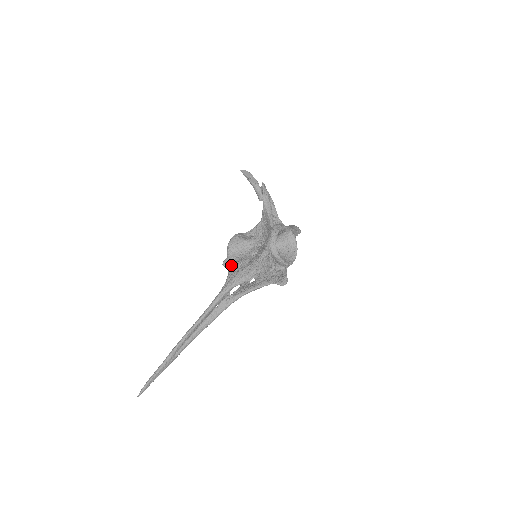
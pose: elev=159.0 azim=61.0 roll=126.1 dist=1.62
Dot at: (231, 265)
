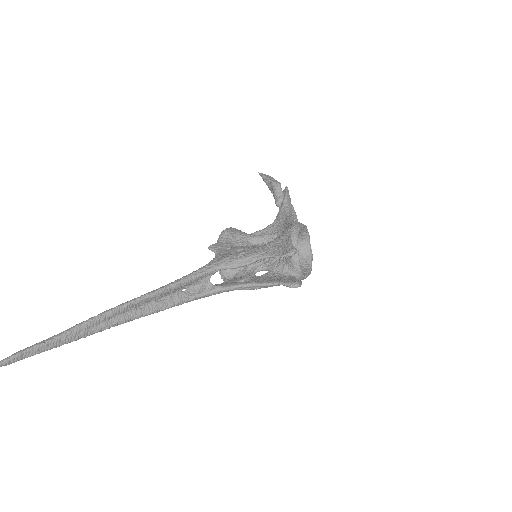
Dot at: (222, 250)
